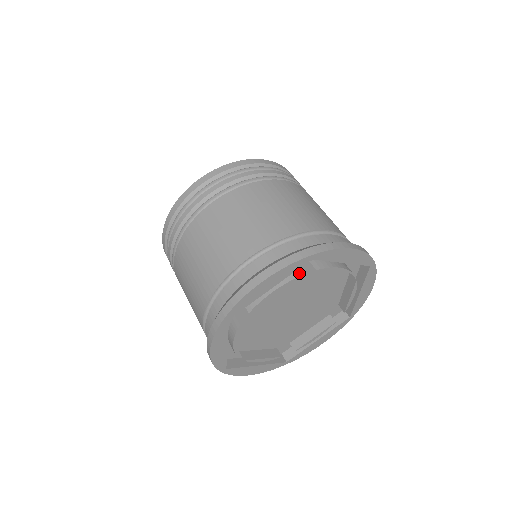
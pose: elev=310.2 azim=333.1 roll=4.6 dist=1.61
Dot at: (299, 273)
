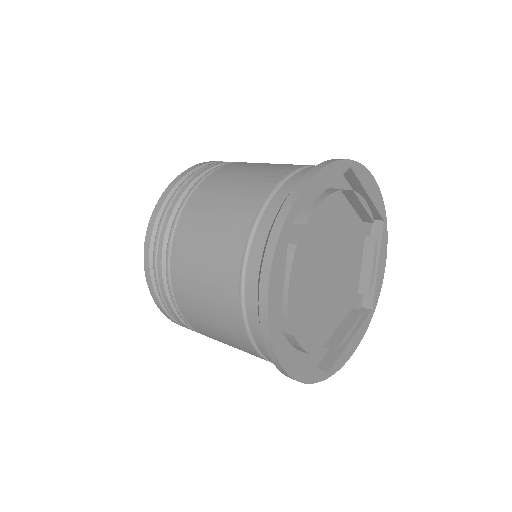
Dot at: (333, 205)
